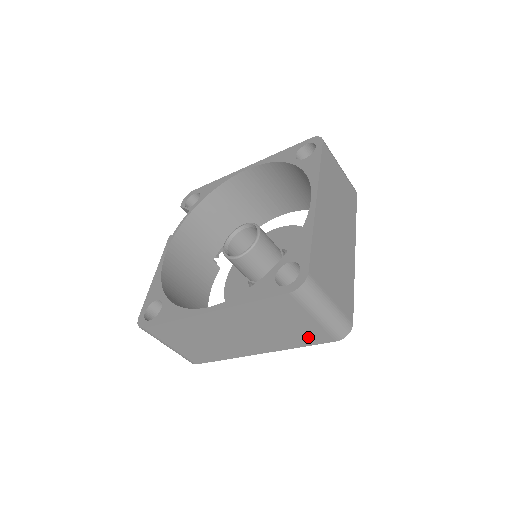
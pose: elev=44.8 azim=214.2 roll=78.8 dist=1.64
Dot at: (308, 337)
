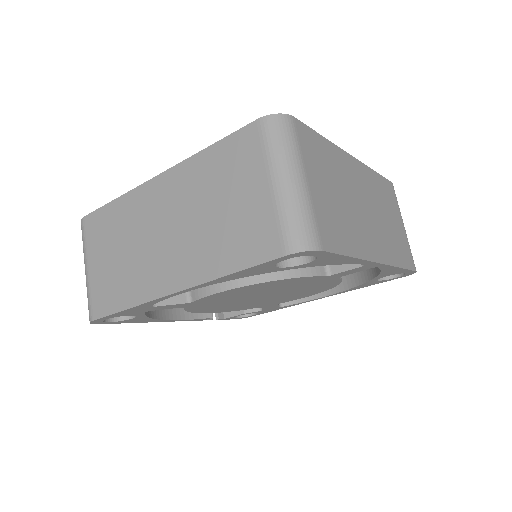
Dot at: (248, 242)
